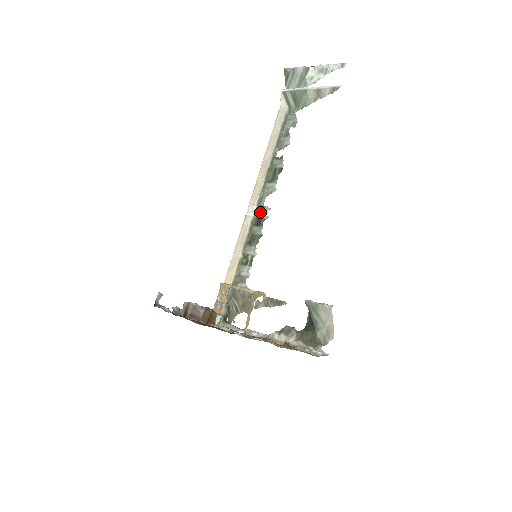
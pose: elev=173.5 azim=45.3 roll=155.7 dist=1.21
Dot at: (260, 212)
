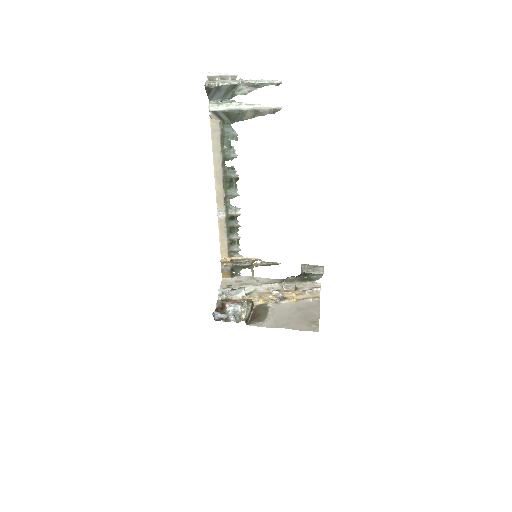
Dot at: (231, 212)
